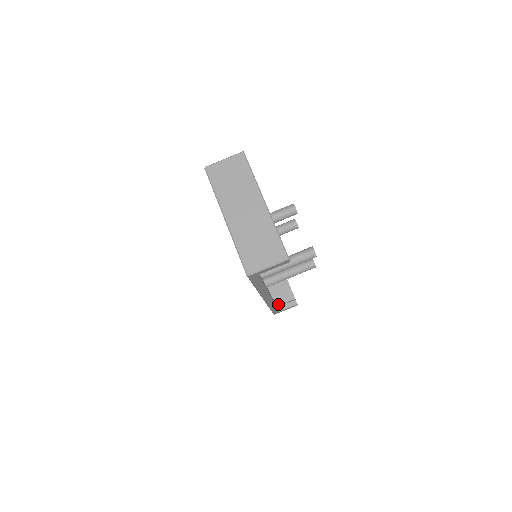
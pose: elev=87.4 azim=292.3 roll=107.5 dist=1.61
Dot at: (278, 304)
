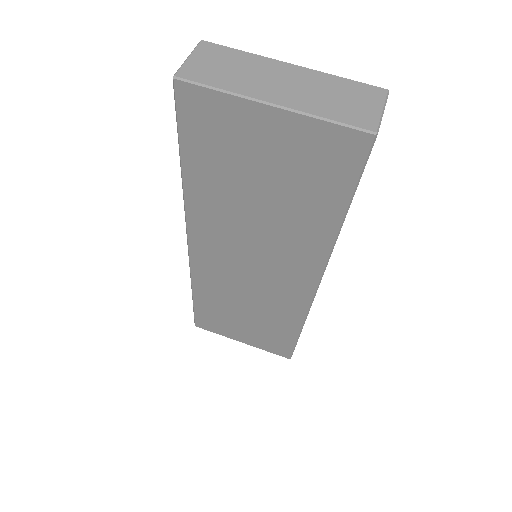
Dot at: occluded
